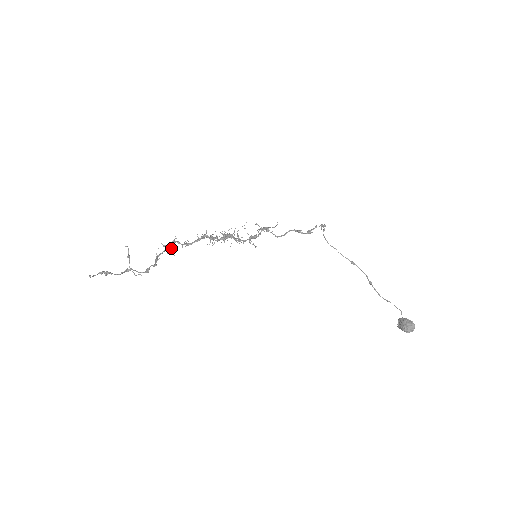
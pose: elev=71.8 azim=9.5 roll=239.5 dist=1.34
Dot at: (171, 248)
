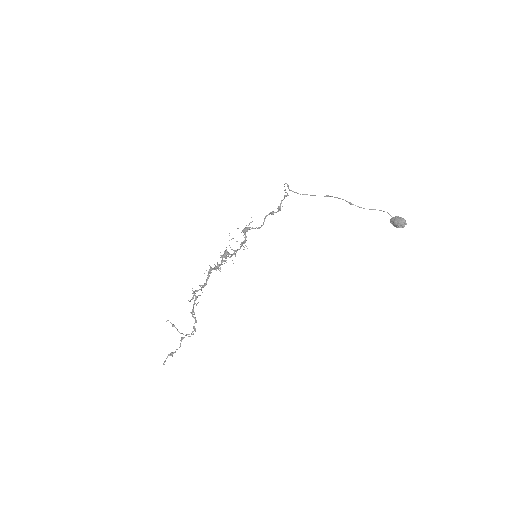
Dot at: occluded
